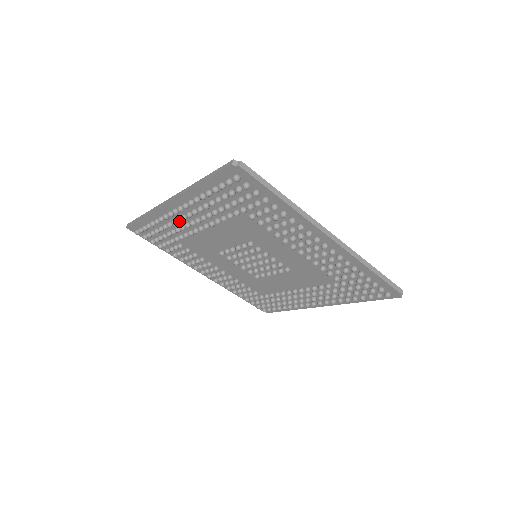
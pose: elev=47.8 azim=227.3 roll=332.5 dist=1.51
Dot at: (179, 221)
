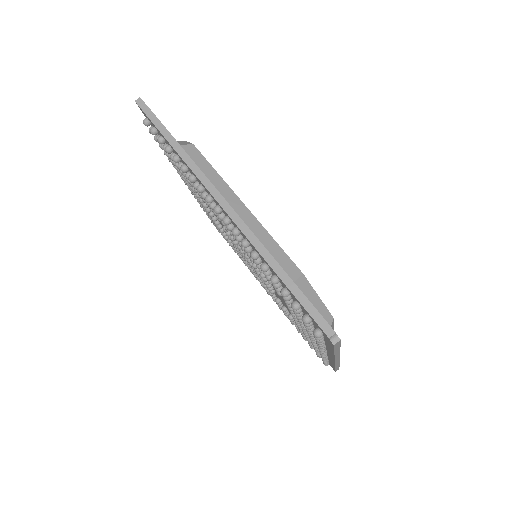
Dot at: (212, 209)
